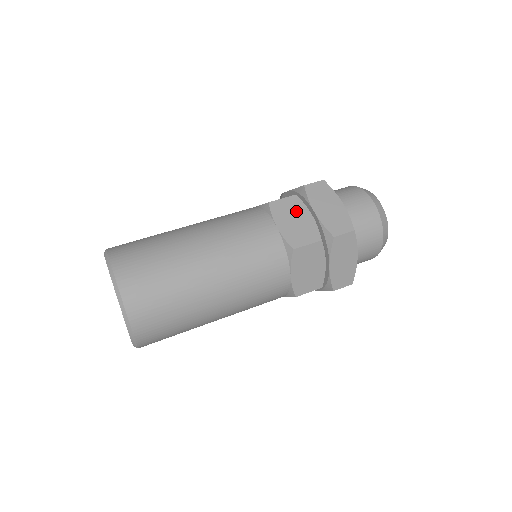
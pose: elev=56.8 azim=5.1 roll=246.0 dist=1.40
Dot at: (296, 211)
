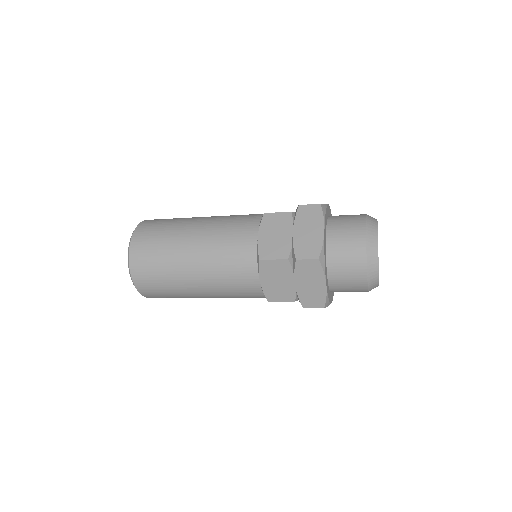
Dot at: occluded
